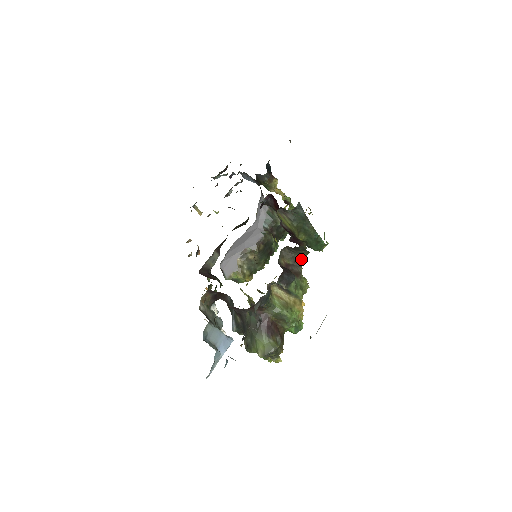
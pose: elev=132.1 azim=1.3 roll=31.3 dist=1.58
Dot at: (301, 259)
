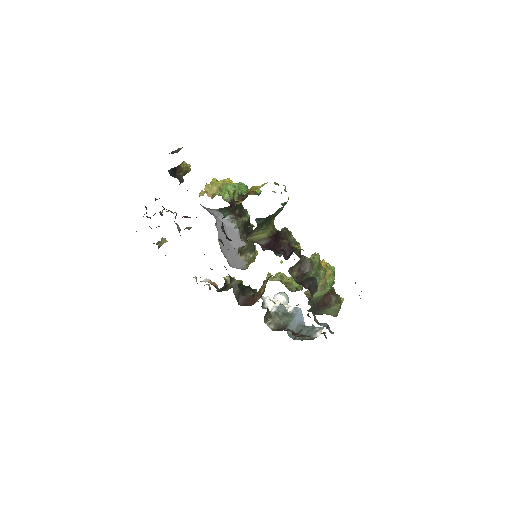
Dot at: (294, 243)
